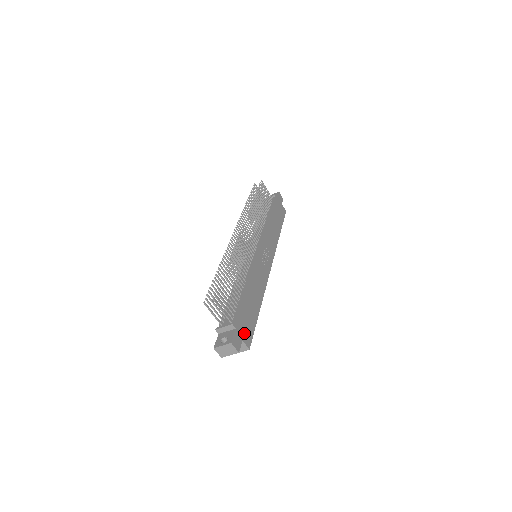
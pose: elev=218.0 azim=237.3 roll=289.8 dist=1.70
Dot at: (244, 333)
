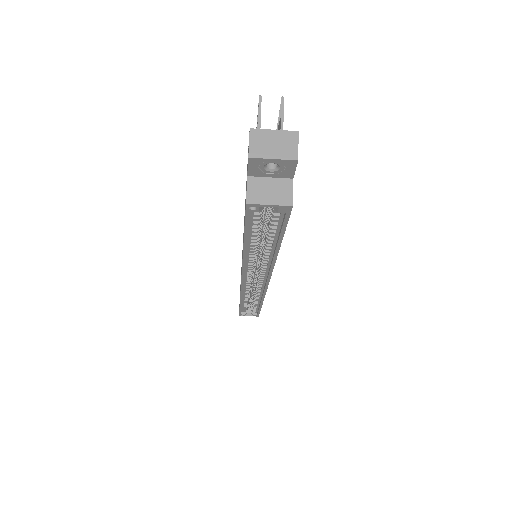
Dot at: occluded
